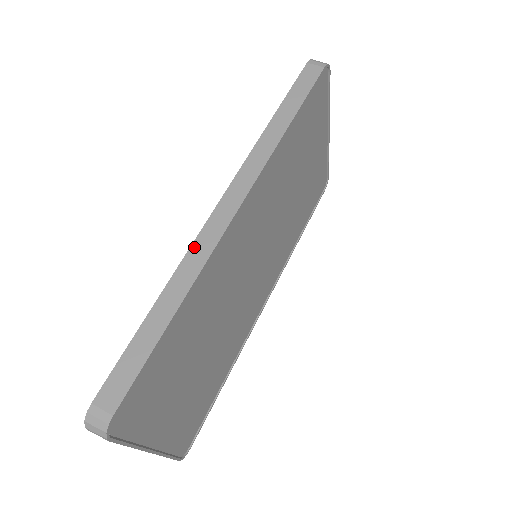
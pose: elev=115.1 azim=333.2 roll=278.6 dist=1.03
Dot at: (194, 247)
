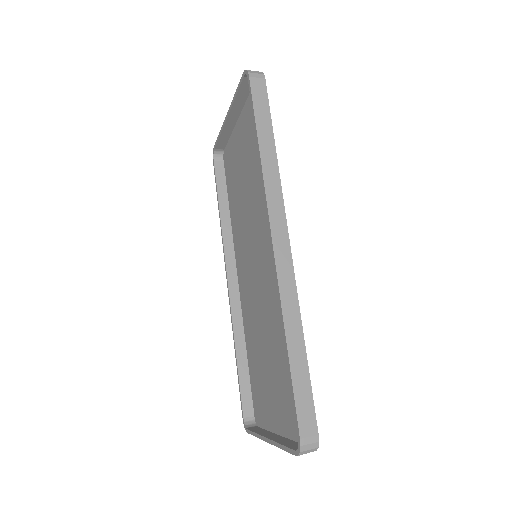
Dot at: (282, 288)
